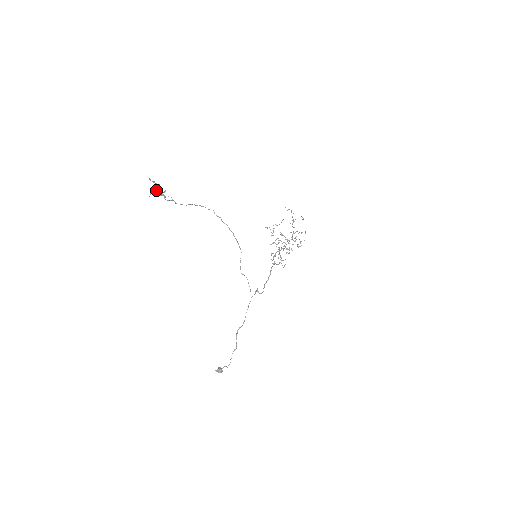
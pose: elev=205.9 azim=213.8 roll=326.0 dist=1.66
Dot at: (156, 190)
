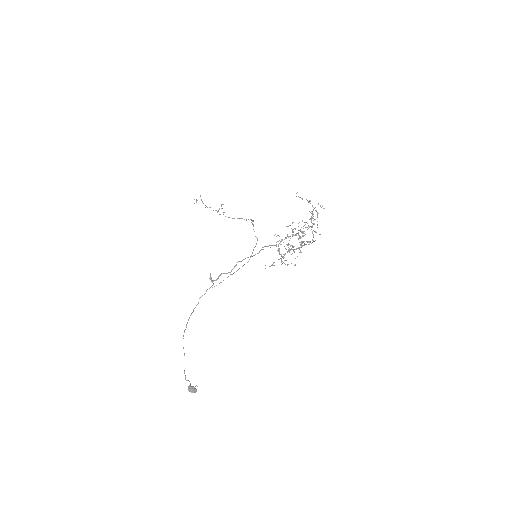
Dot at: occluded
